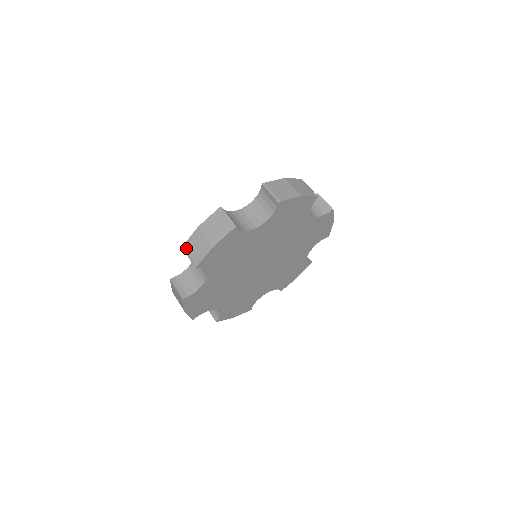
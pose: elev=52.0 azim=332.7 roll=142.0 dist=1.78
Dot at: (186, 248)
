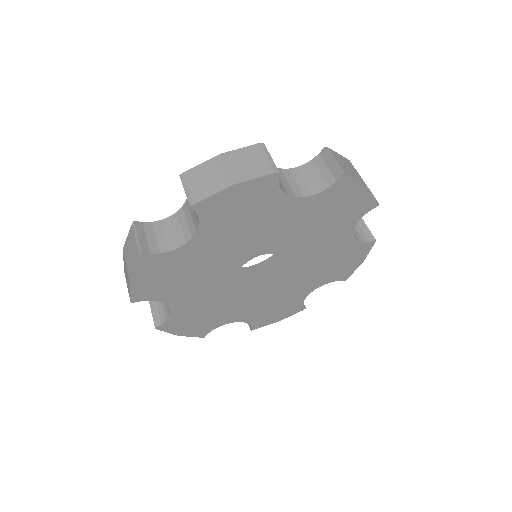
Dot at: (187, 177)
